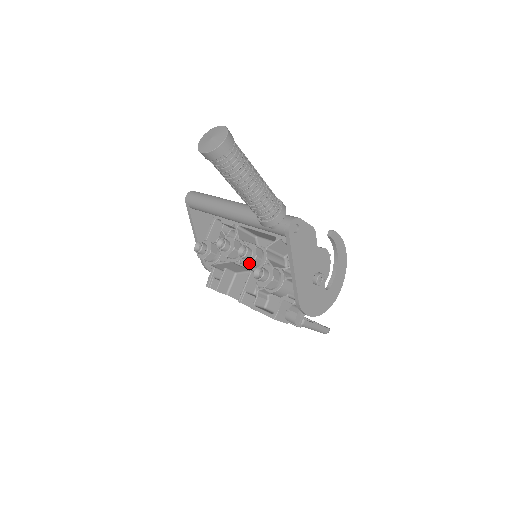
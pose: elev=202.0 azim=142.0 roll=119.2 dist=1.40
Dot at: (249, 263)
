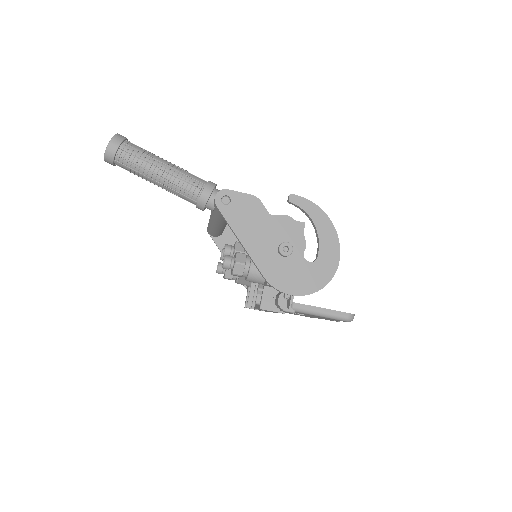
Dot at: occluded
